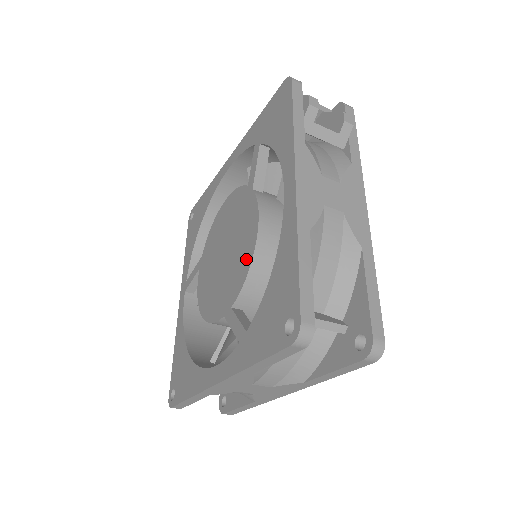
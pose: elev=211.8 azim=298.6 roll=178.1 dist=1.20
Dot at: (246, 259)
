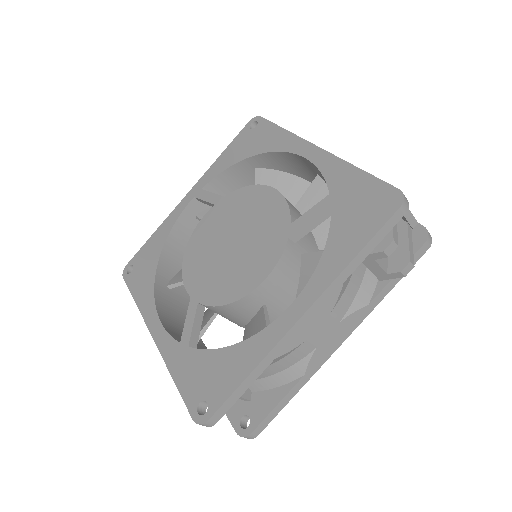
Dot at: (233, 291)
